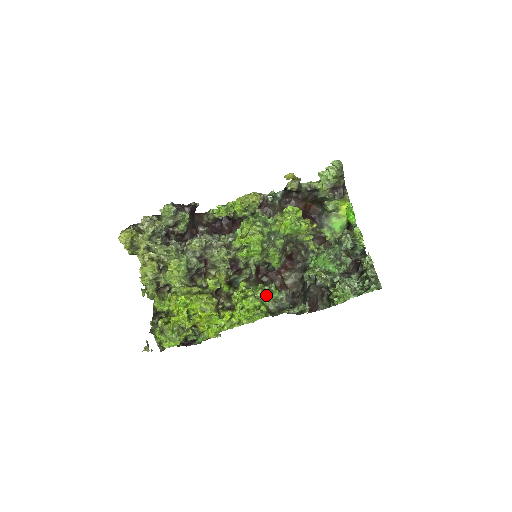
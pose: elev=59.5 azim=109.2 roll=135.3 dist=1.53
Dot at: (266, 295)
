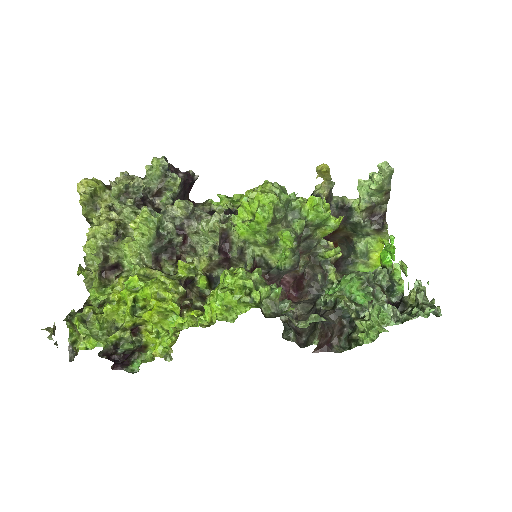
Dot at: (263, 283)
